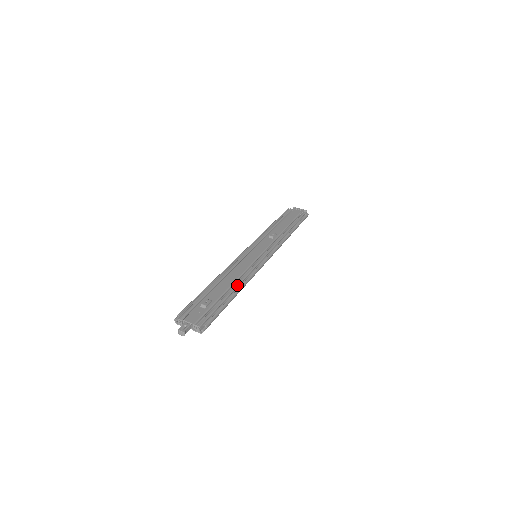
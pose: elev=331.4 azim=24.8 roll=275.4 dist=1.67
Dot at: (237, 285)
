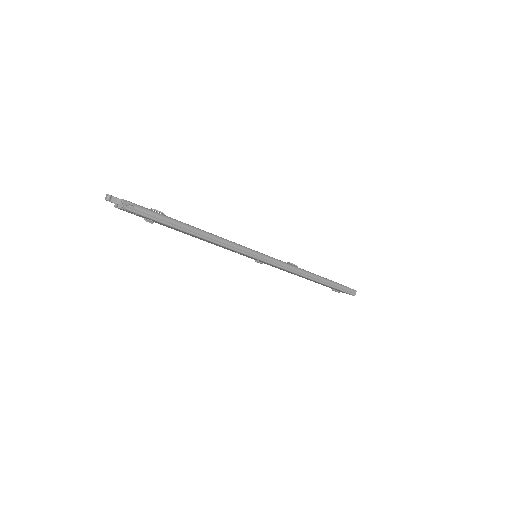
Dot at: (205, 231)
